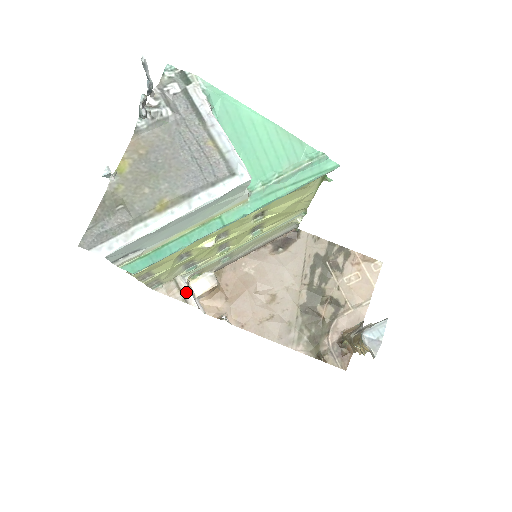
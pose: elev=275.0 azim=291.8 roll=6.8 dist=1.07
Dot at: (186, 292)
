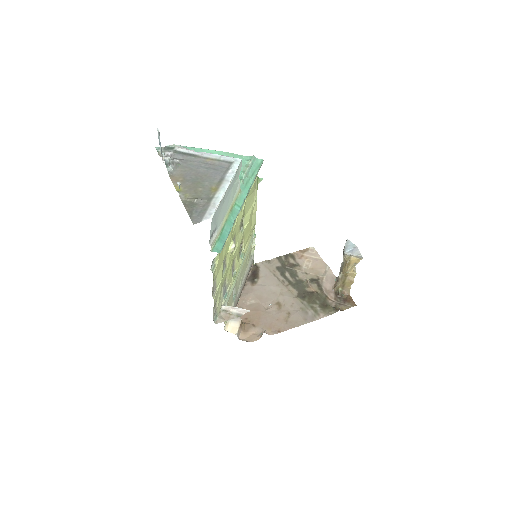
Dot at: (235, 309)
